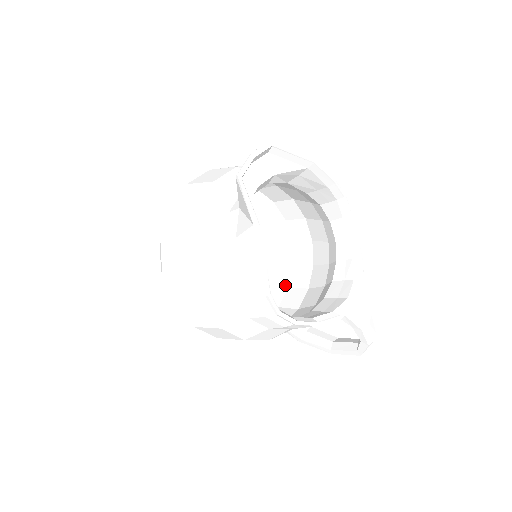
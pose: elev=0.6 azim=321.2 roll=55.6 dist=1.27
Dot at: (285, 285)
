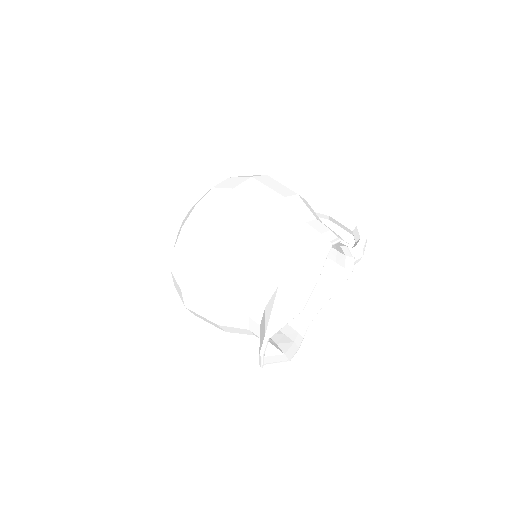
Dot at: occluded
